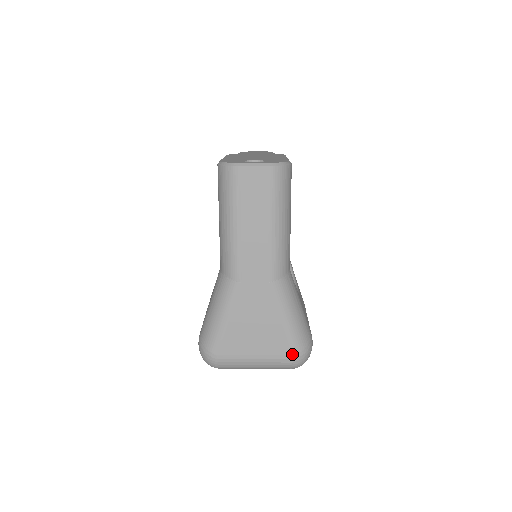
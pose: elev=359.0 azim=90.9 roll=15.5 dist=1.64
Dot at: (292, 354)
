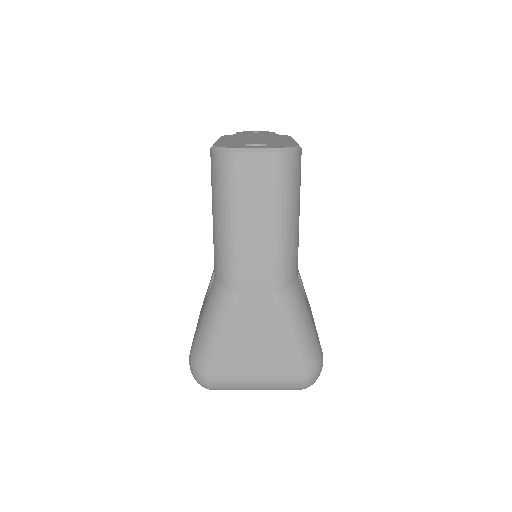
Dot at: (300, 375)
